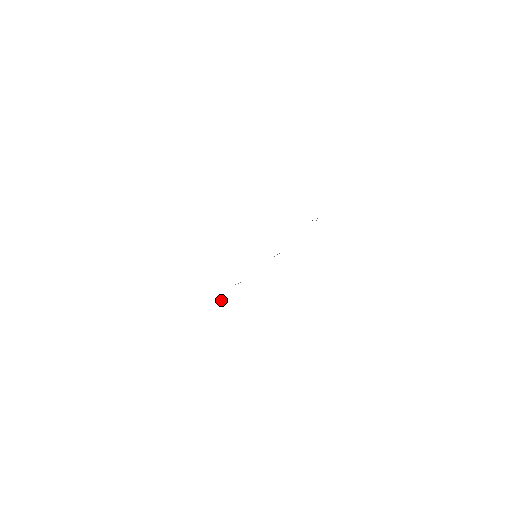
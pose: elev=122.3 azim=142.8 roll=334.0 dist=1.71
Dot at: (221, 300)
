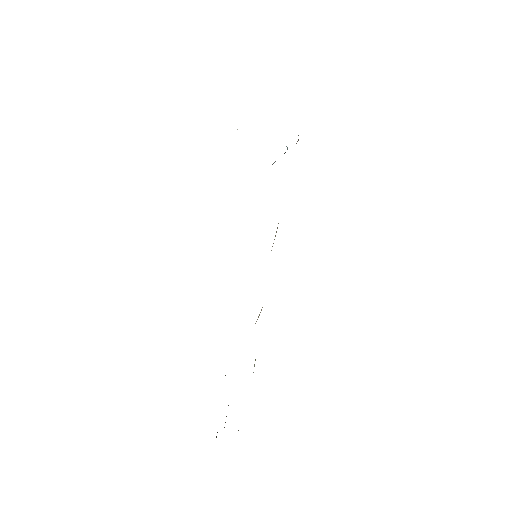
Dot at: occluded
